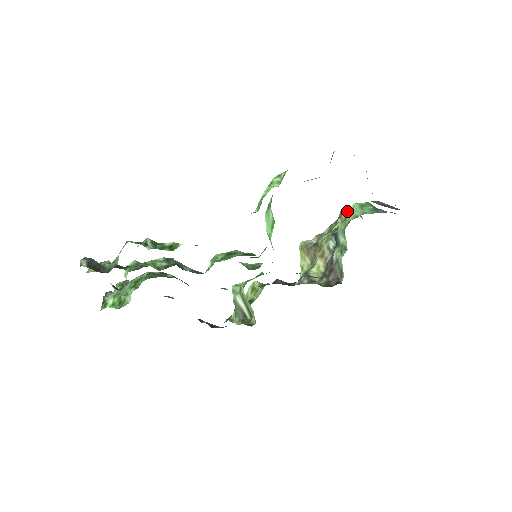
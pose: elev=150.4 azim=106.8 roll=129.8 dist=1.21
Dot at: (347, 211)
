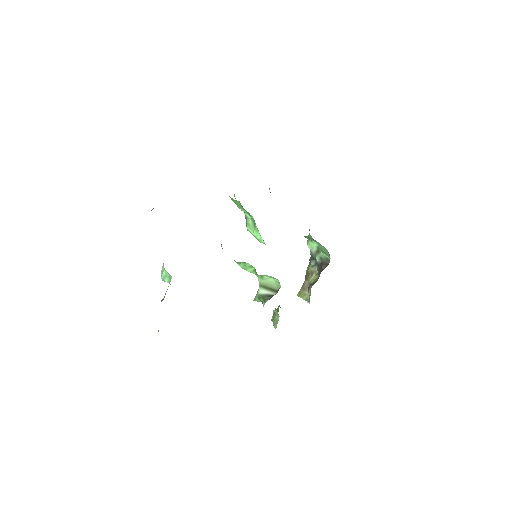
Dot at: occluded
